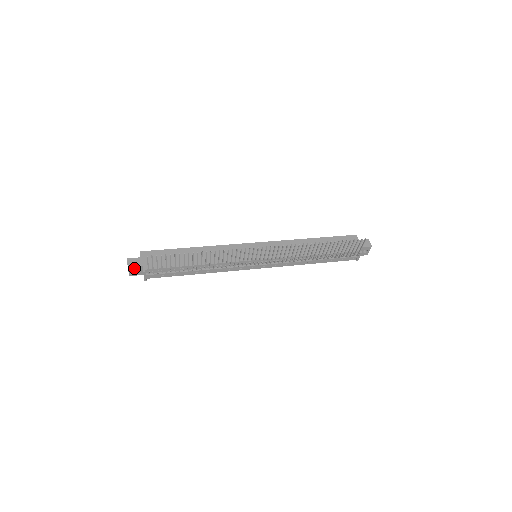
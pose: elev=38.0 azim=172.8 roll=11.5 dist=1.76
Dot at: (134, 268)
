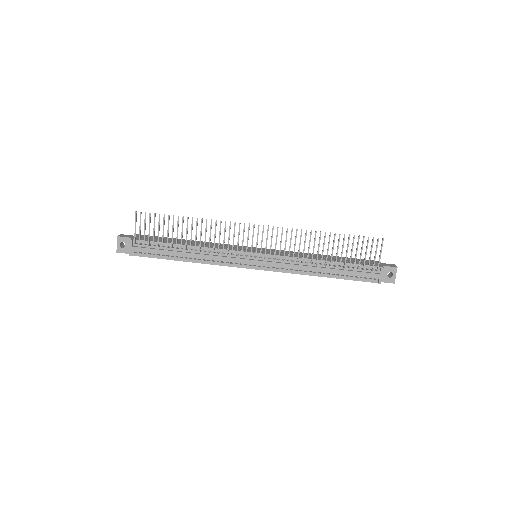
Dot at: (123, 240)
